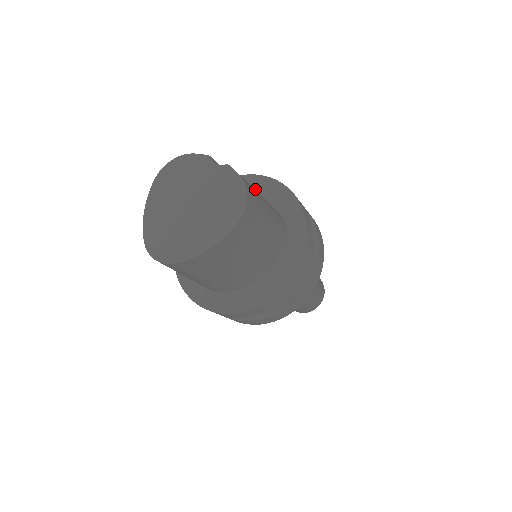
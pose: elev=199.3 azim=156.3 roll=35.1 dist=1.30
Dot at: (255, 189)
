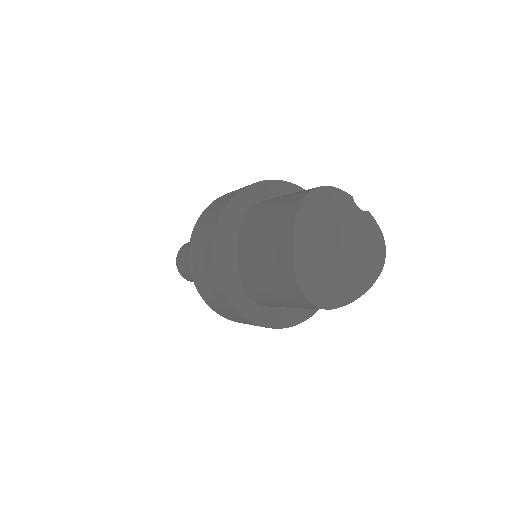
Dot at: occluded
